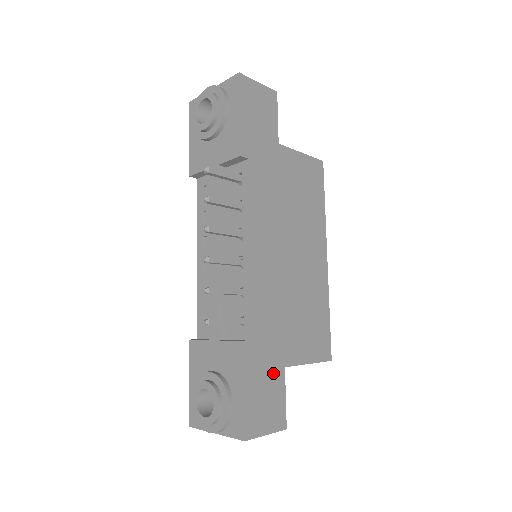
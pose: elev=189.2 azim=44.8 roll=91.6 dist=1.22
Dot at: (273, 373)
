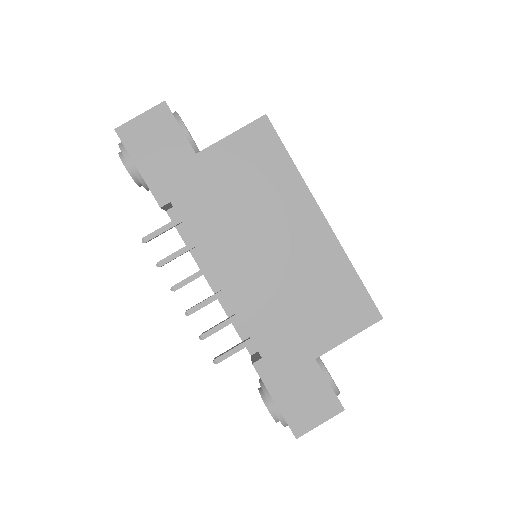
Dot at: (302, 371)
